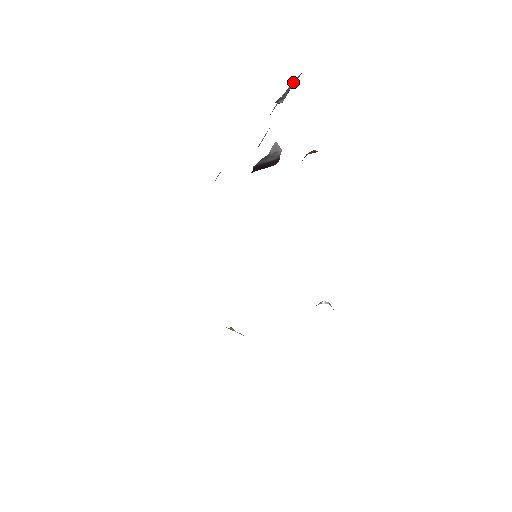
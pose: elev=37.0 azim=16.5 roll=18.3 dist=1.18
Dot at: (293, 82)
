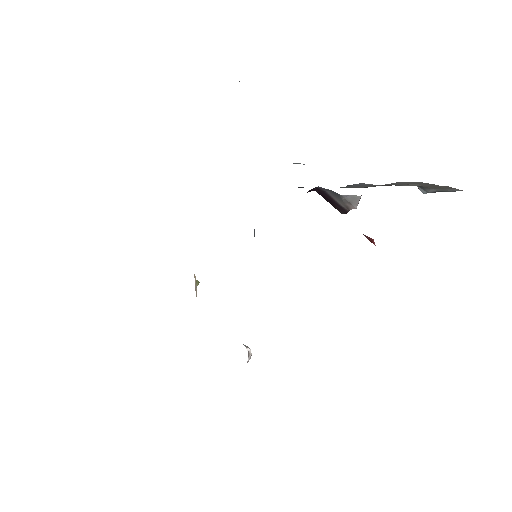
Dot at: (446, 187)
